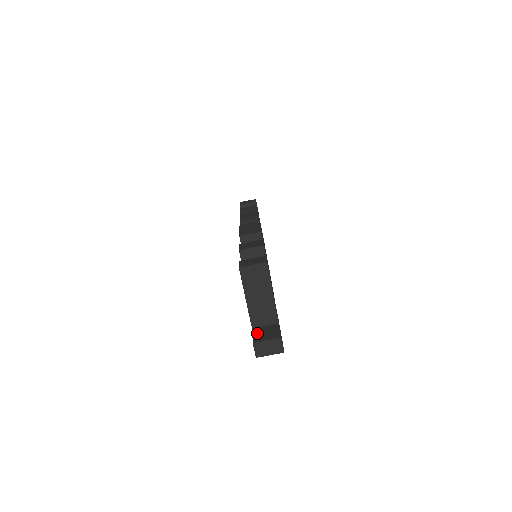
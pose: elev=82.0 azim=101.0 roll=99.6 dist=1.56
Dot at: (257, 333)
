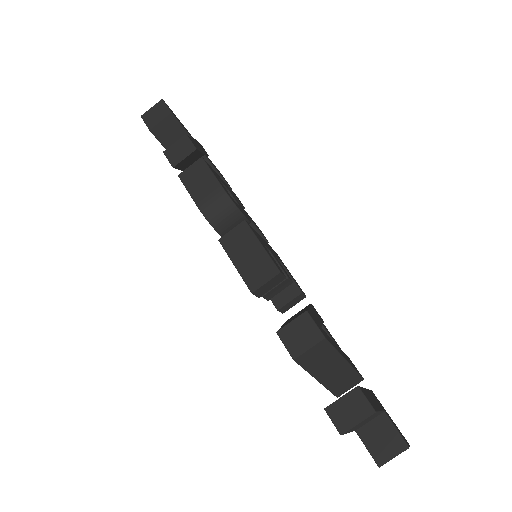
Dot at: (370, 443)
